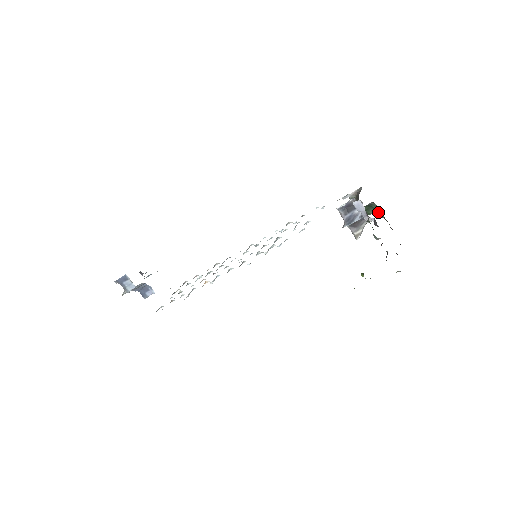
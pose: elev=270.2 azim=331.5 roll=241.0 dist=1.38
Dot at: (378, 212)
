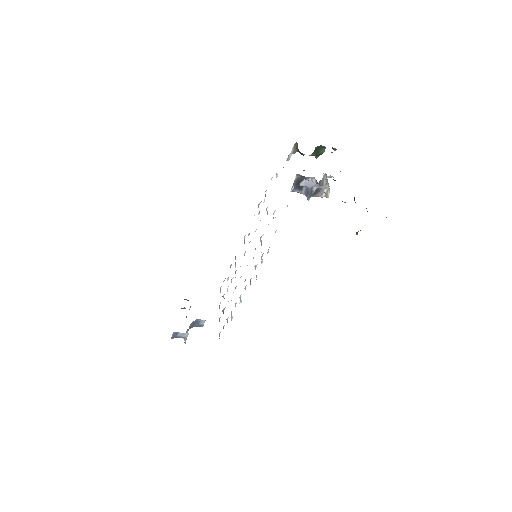
Dot at: occluded
